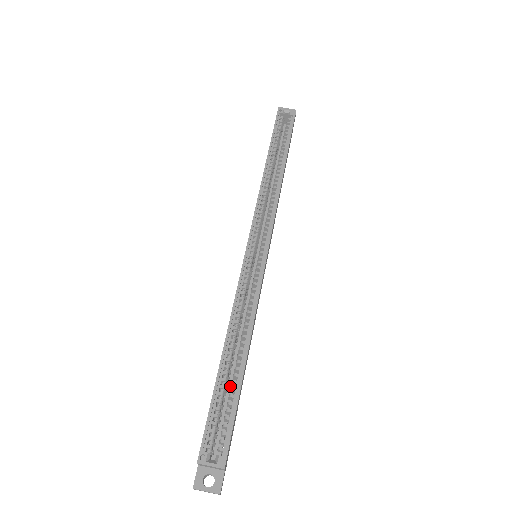
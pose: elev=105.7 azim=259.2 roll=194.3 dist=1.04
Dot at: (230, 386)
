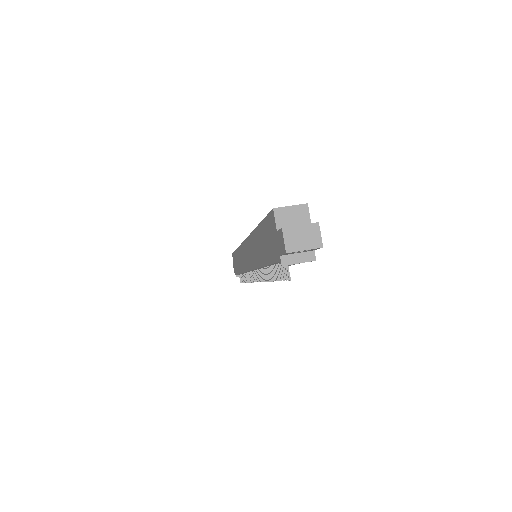
Dot at: occluded
